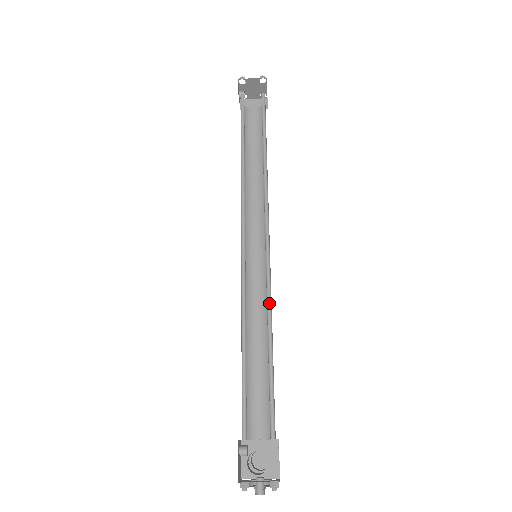
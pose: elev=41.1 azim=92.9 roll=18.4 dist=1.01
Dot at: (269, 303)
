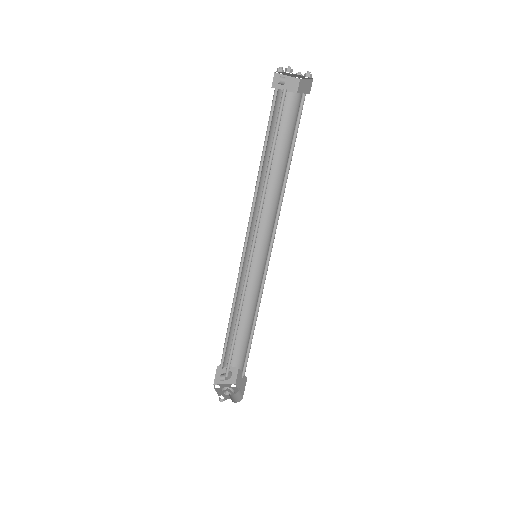
Dot at: (259, 297)
